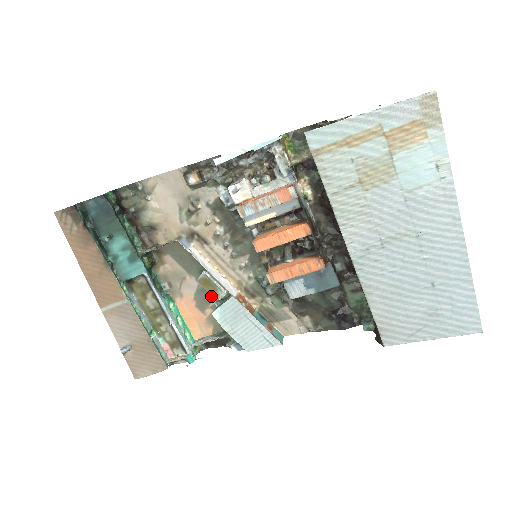
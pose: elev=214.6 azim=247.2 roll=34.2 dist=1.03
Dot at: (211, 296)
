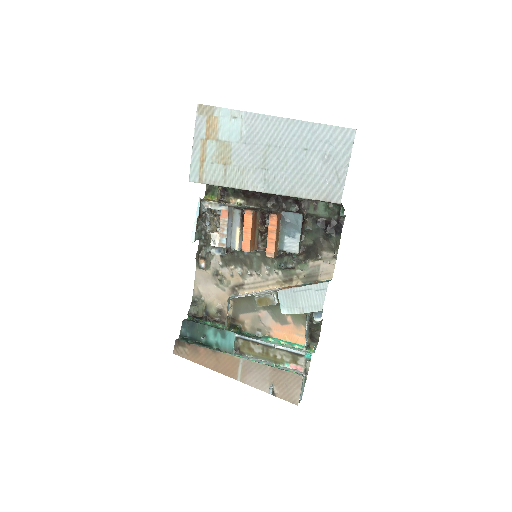
Dot at: (279, 309)
